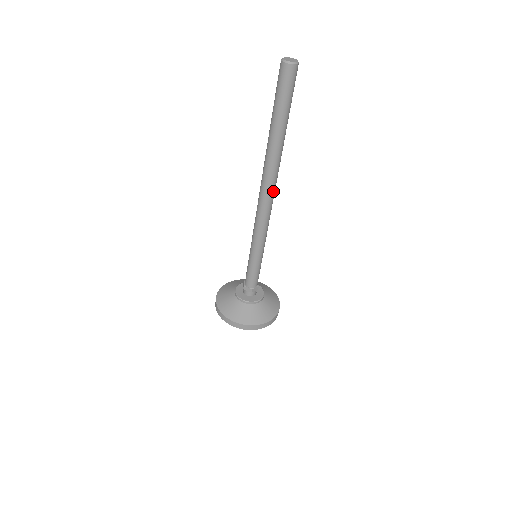
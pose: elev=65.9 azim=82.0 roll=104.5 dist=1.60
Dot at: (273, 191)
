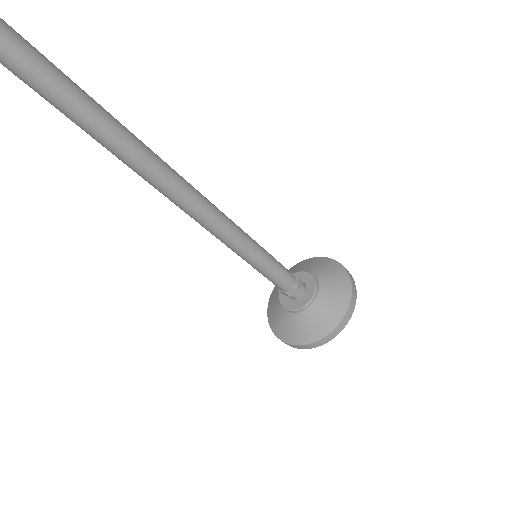
Dot at: (171, 186)
